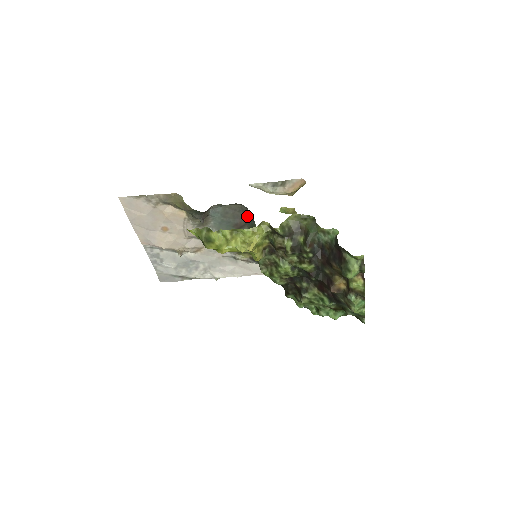
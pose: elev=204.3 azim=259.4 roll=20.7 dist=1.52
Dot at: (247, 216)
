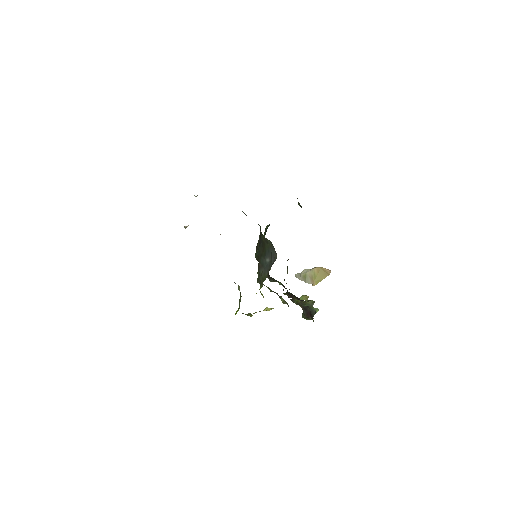
Dot at: occluded
